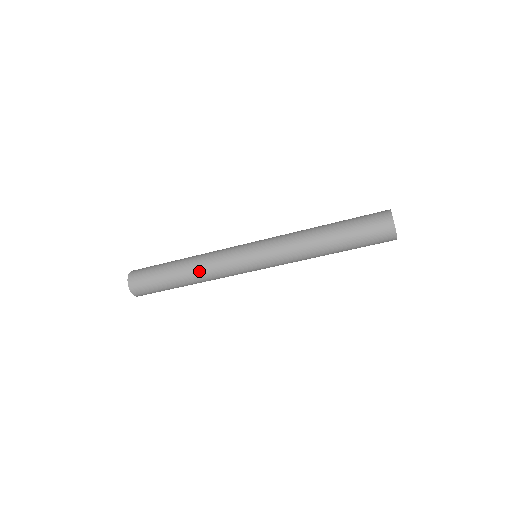
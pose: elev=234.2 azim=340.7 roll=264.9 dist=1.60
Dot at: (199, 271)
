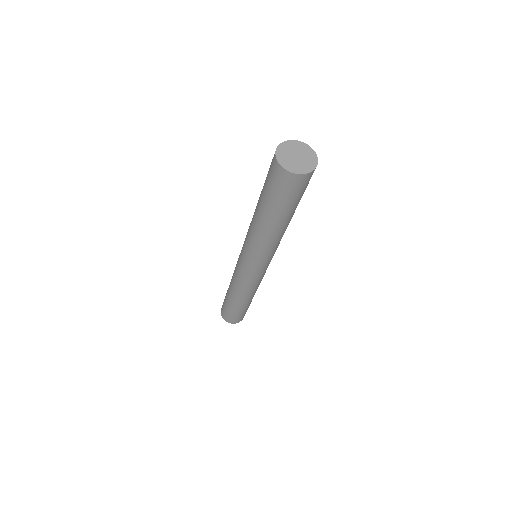
Dot at: (236, 292)
